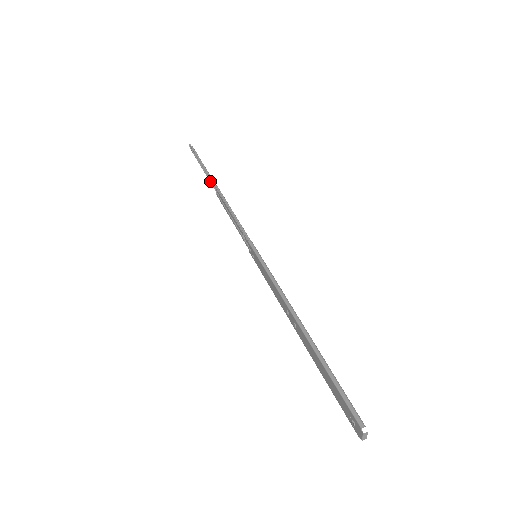
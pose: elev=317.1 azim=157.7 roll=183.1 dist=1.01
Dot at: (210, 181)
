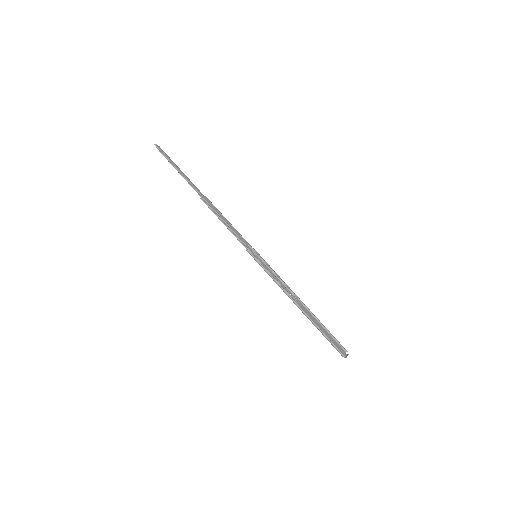
Dot at: (193, 185)
